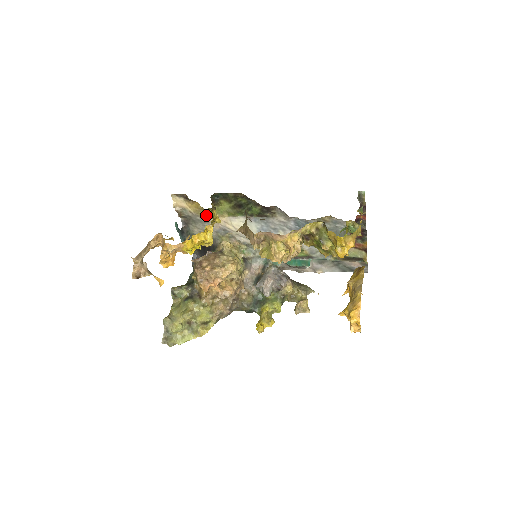
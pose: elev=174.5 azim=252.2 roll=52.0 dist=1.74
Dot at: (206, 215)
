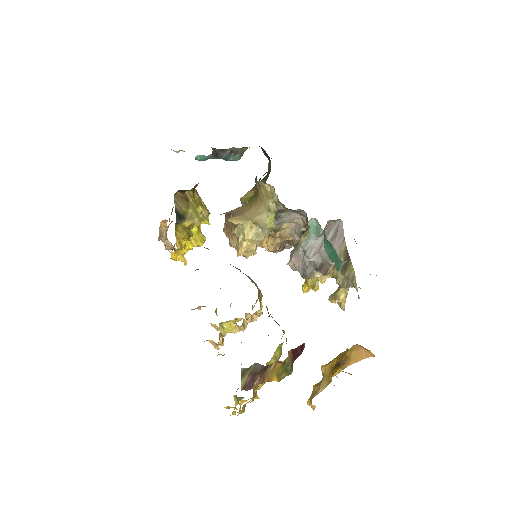
Dot at: occluded
